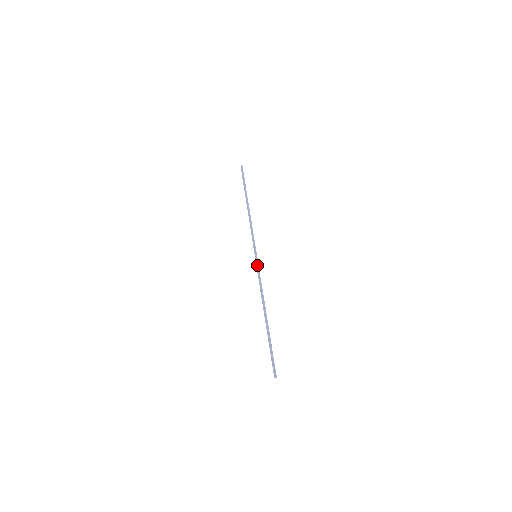
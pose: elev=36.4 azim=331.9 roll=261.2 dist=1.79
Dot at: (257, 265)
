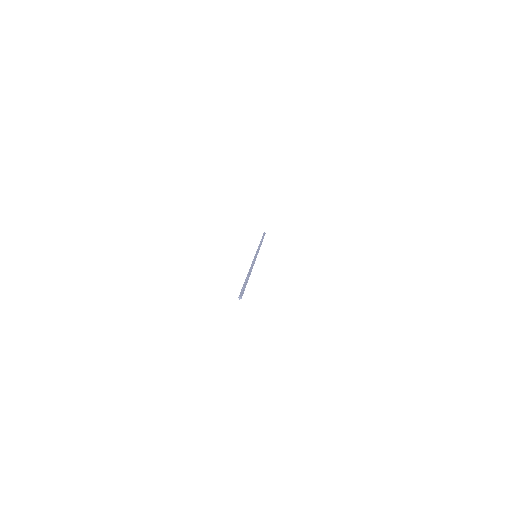
Dot at: (255, 257)
